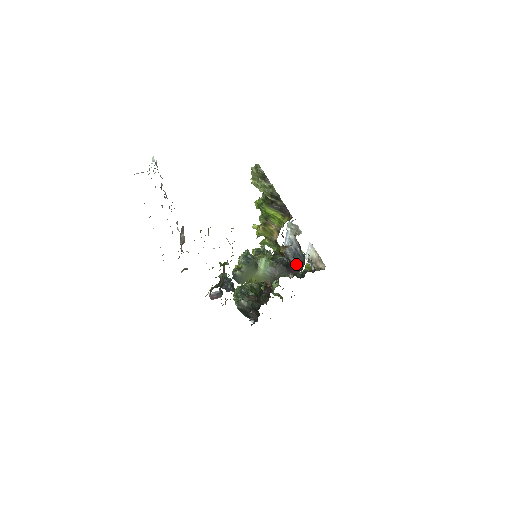
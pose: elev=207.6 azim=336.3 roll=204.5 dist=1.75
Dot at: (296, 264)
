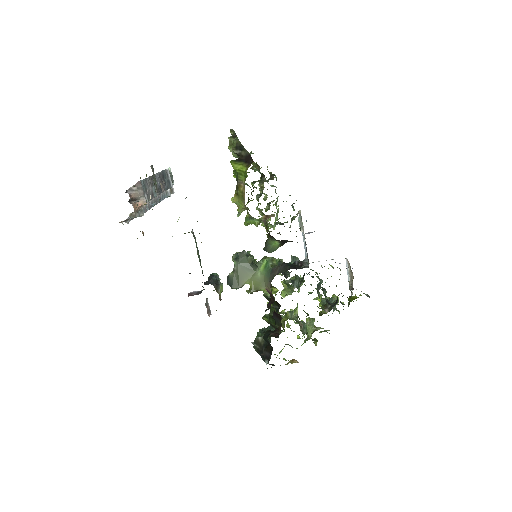
Dot at: (307, 266)
